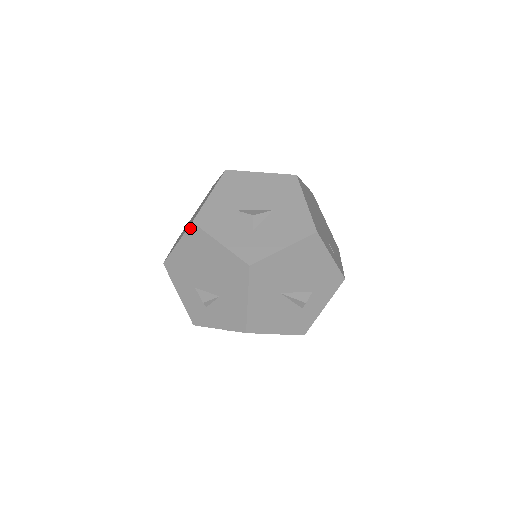
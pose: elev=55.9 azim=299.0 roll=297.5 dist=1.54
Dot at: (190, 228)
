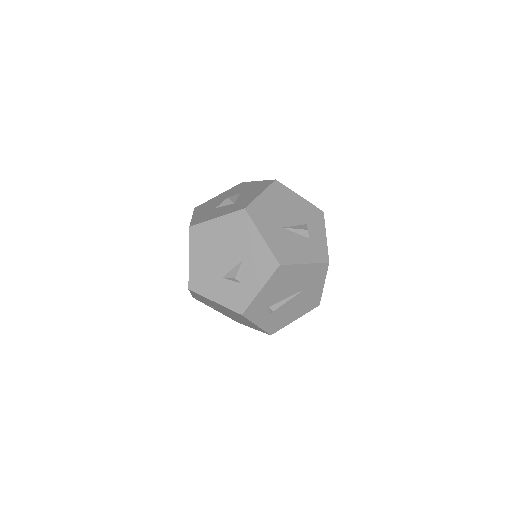
Dot at: (191, 233)
